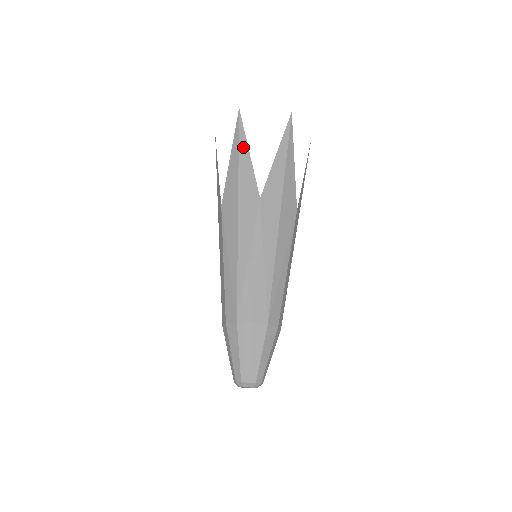
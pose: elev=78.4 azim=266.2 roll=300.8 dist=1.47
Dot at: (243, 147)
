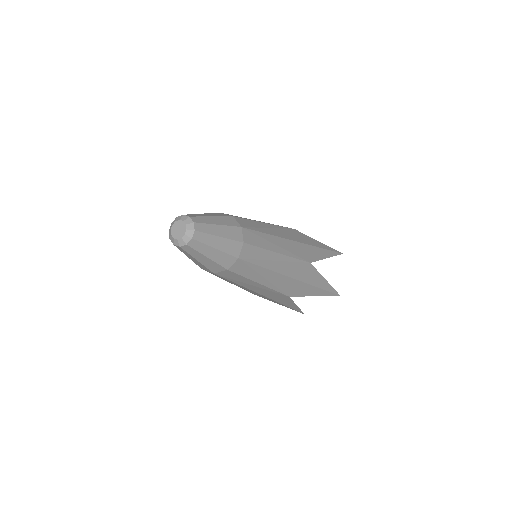
Dot at: occluded
